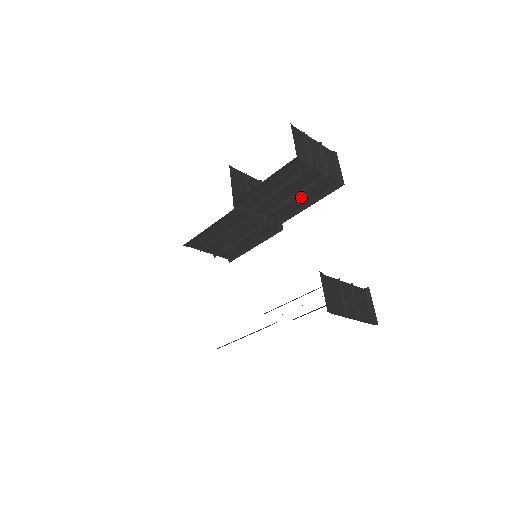
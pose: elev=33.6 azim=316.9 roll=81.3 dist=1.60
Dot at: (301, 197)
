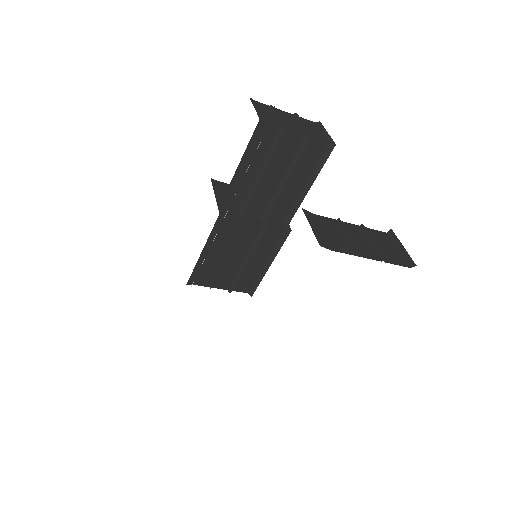
Dot at: (294, 179)
